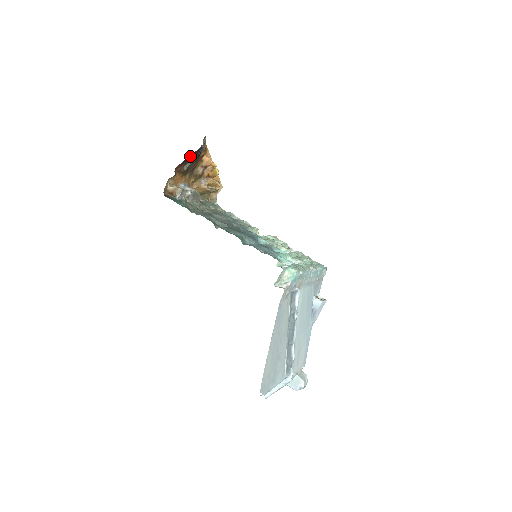
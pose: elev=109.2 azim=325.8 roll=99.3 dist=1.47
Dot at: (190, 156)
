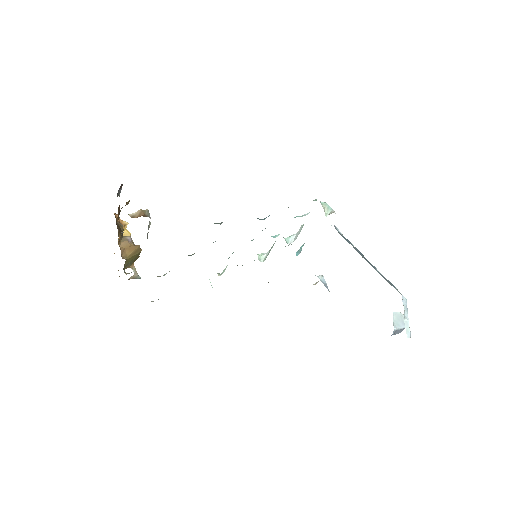
Dot at: occluded
